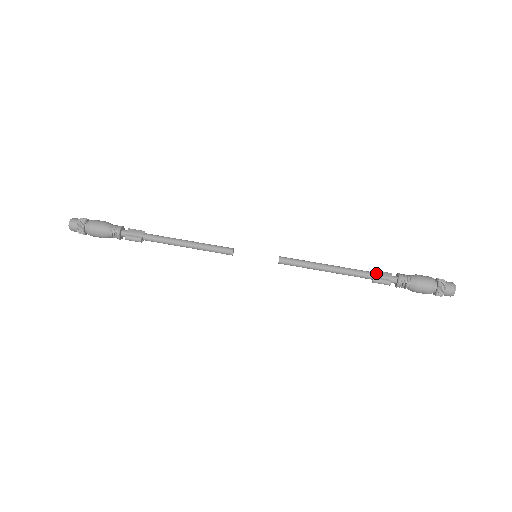
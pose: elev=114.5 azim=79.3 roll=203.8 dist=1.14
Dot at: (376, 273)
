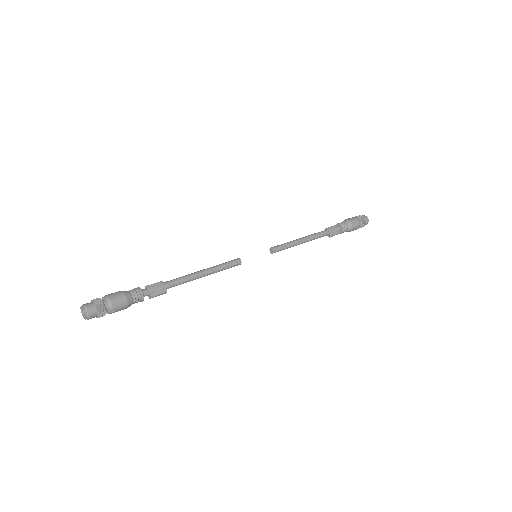
Dot at: (329, 230)
